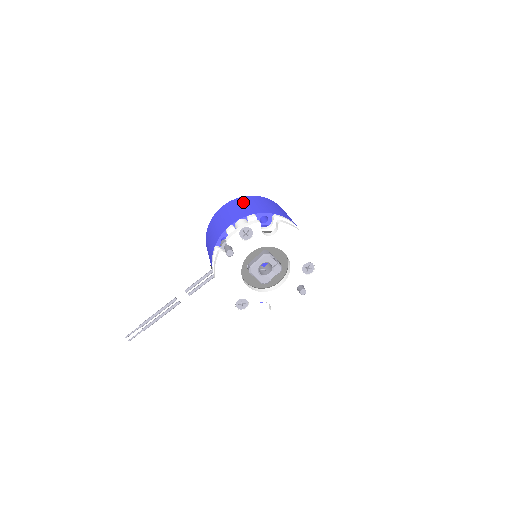
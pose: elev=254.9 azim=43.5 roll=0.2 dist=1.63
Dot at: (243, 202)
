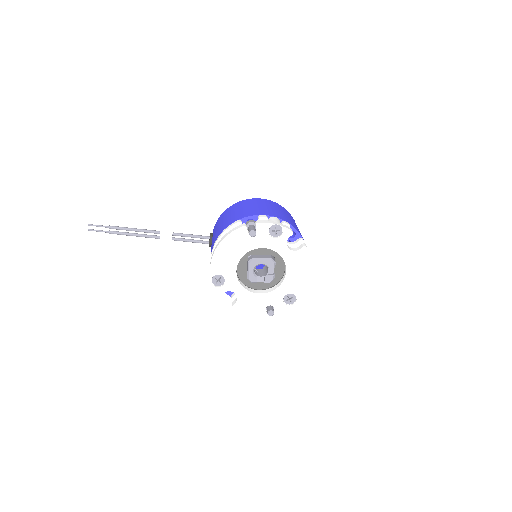
Dot at: (282, 209)
